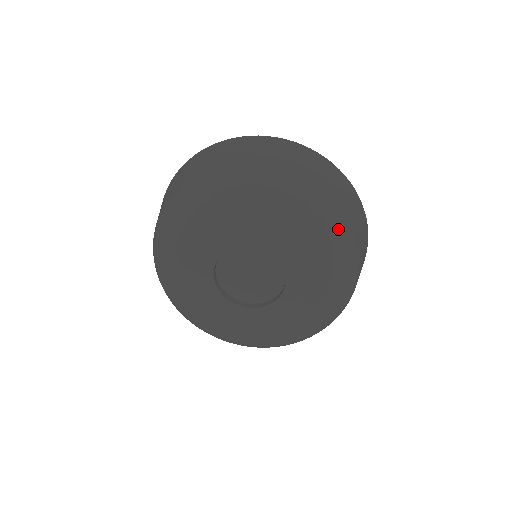
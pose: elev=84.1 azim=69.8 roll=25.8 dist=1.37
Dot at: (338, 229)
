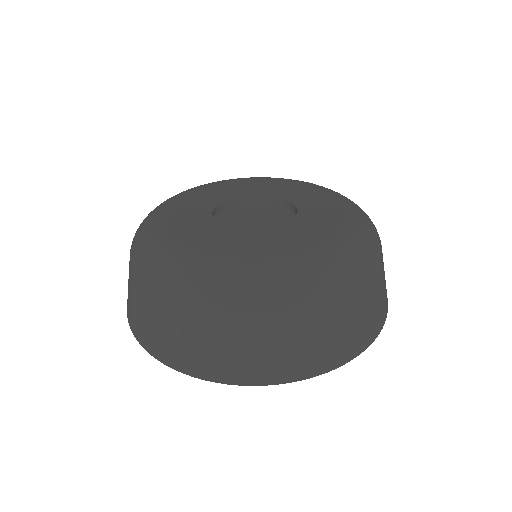
Dot at: occluded
